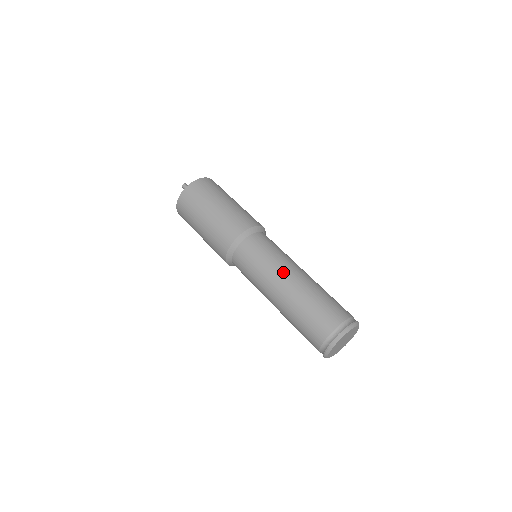
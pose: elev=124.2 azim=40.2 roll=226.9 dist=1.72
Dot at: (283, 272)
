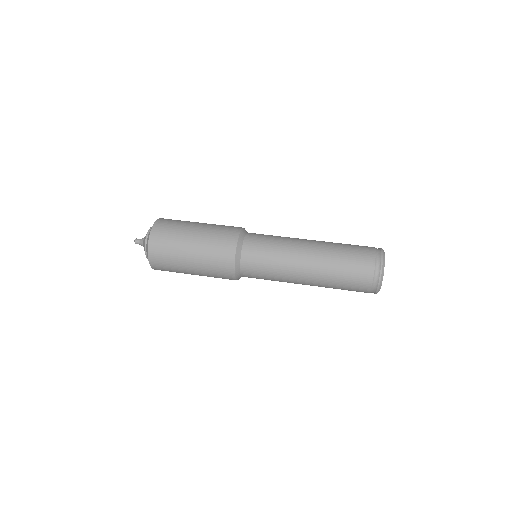
Dot at: (296, 265)
